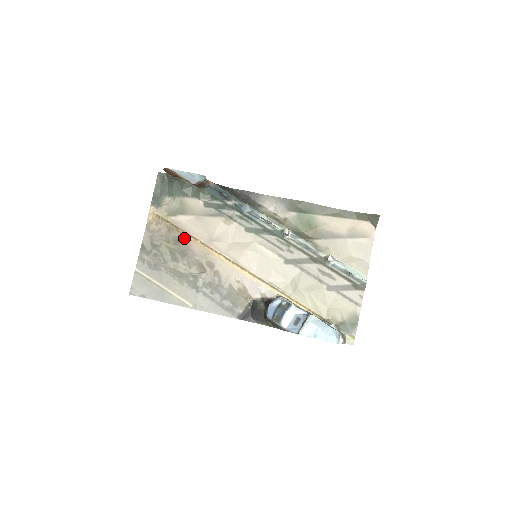
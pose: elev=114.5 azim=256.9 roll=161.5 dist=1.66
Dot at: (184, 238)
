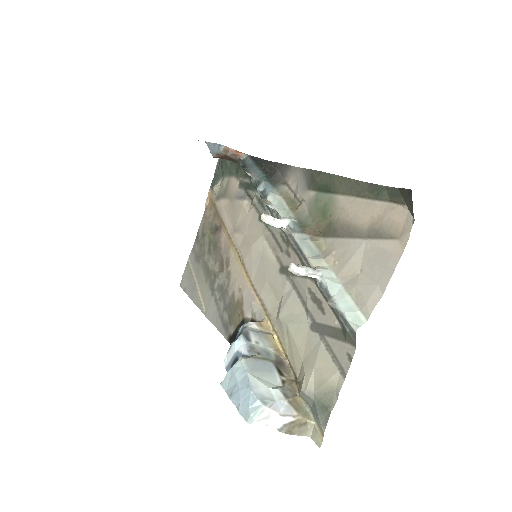
Dot at: (220, 227)
